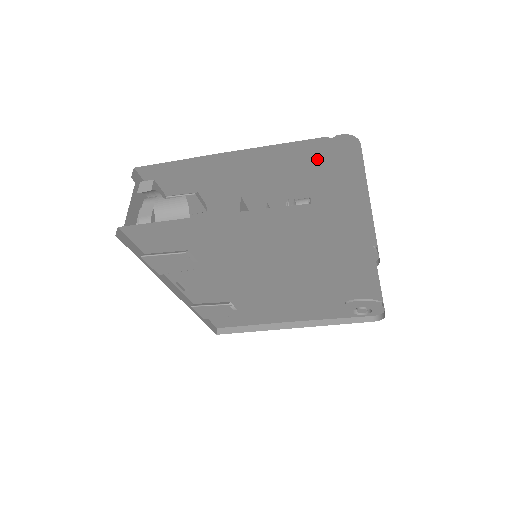
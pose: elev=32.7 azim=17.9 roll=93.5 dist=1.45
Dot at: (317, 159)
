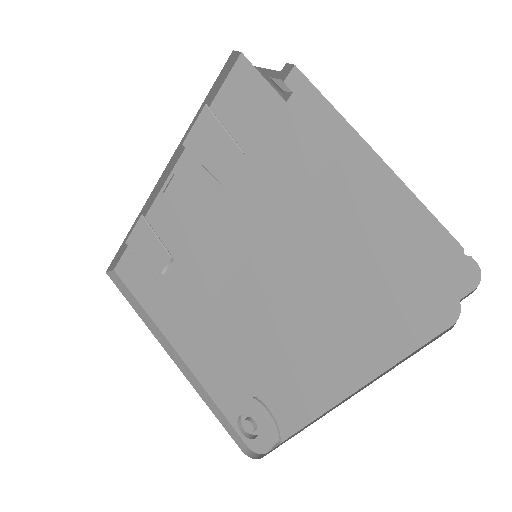
Dot at: occluded
